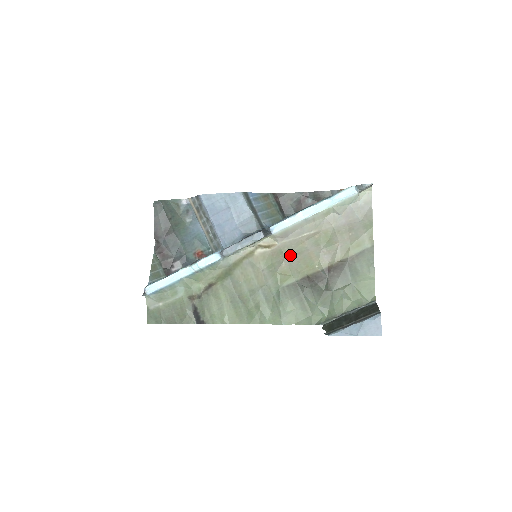
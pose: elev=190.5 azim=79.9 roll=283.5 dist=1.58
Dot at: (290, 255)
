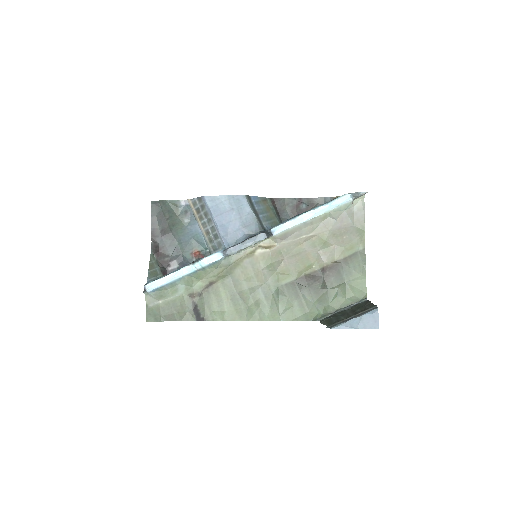
Dot at: (289, 256)
